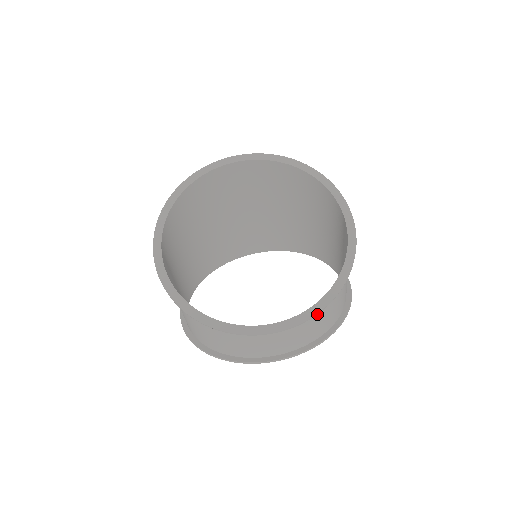
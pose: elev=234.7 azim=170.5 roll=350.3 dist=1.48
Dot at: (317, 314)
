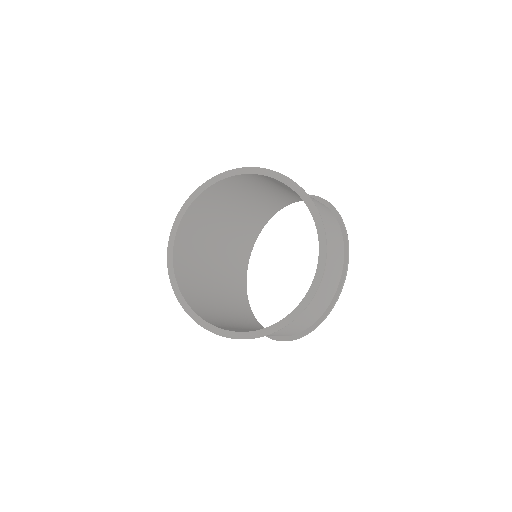
Dot at: occluded
